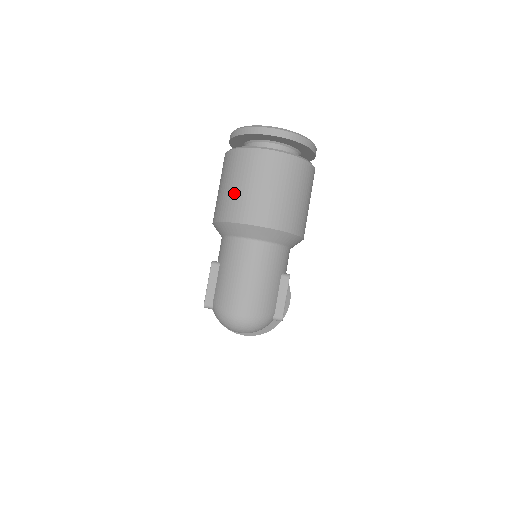
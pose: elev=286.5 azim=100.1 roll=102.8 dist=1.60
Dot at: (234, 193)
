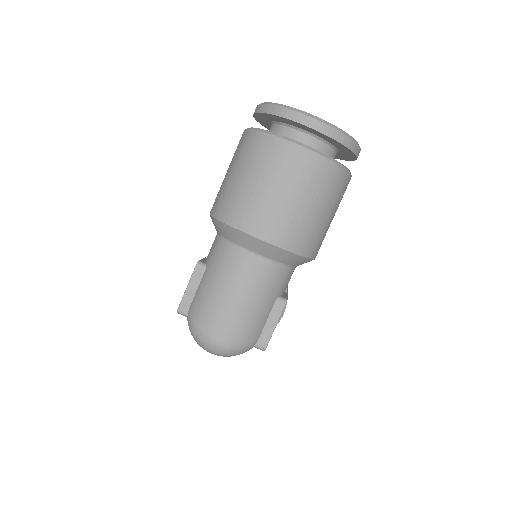
Dot at: (241, 189)
